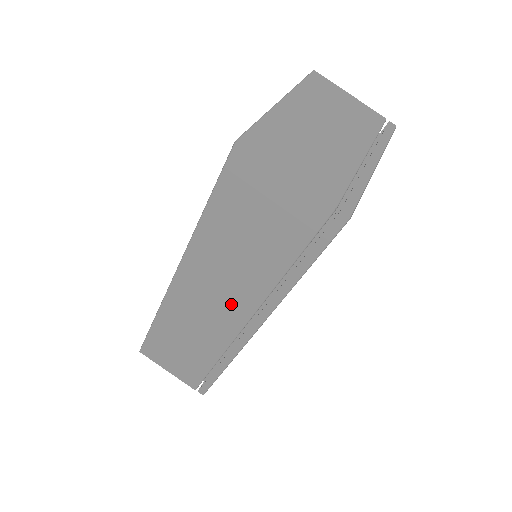
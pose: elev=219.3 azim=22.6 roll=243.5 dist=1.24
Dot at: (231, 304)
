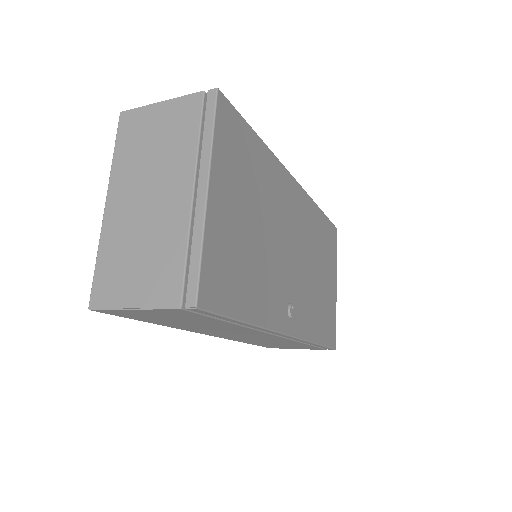
Dot at: (251, 334)
